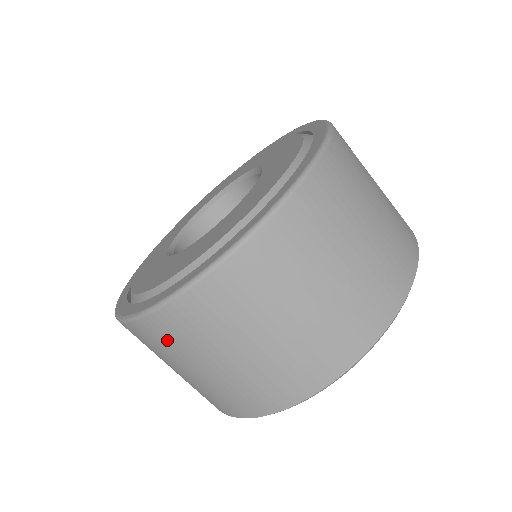
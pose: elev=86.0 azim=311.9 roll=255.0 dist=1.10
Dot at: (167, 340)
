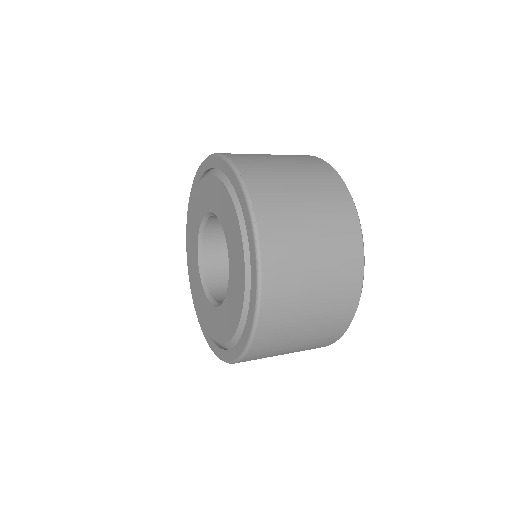
Dot at: occluded
